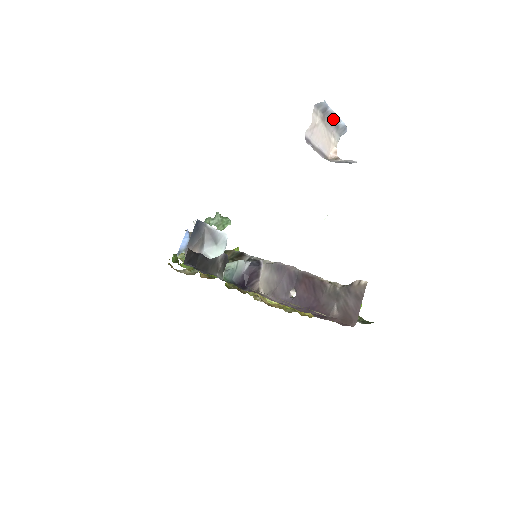
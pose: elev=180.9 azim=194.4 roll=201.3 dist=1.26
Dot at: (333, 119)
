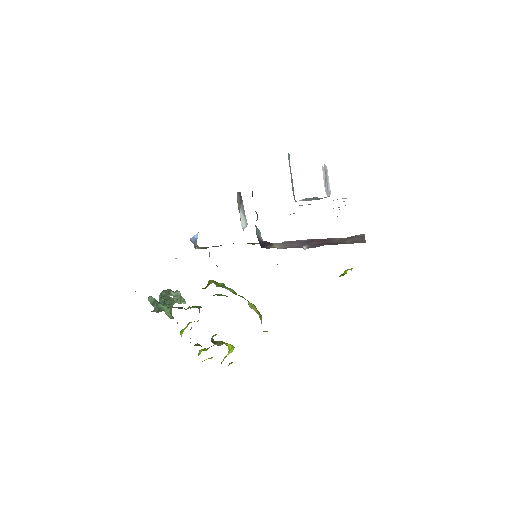
Dot at: (327, 181)
